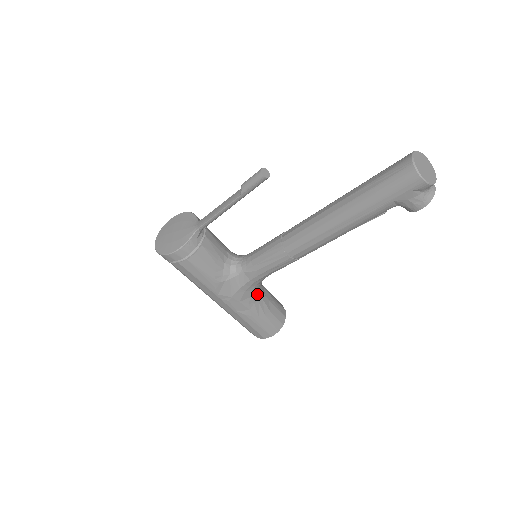
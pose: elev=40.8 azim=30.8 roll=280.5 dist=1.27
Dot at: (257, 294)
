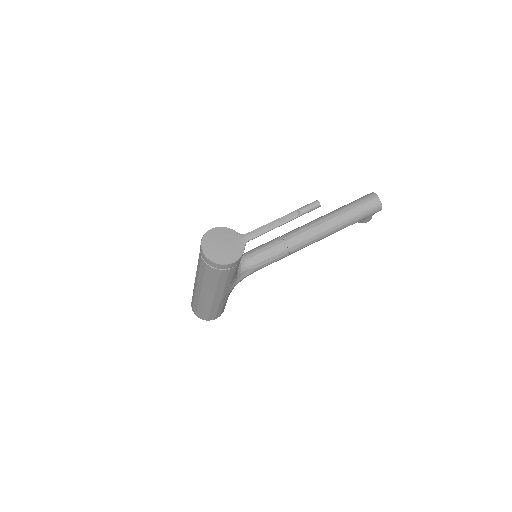
Dot at: occluded
